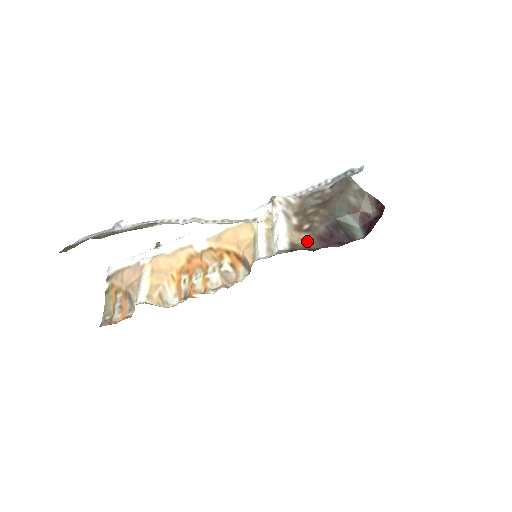
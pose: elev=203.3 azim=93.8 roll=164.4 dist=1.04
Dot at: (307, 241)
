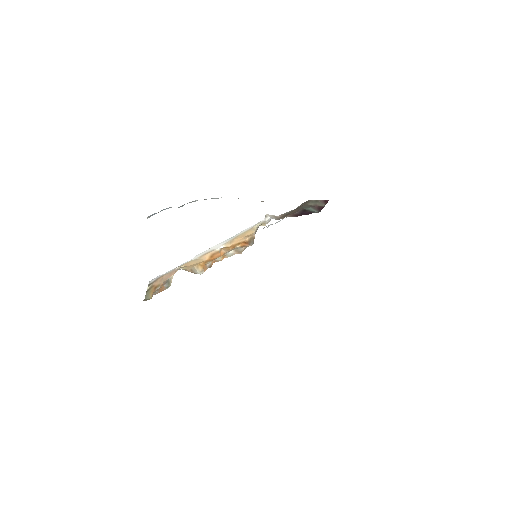
Dot at: (288, 216)
